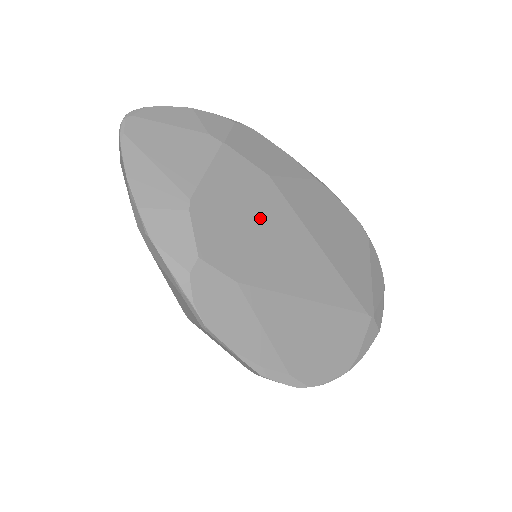
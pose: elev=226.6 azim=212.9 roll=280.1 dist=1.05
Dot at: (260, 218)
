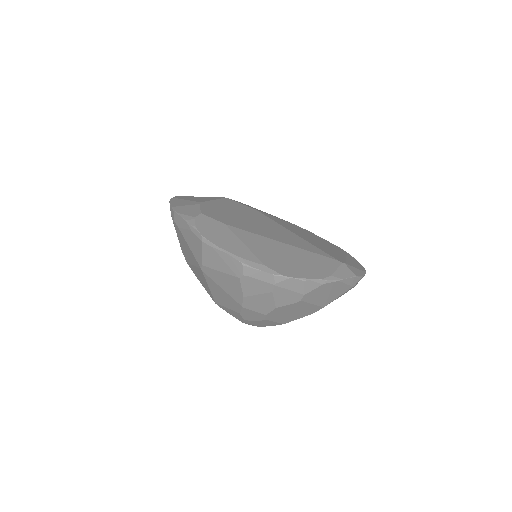
Dot at: (247, 216)
